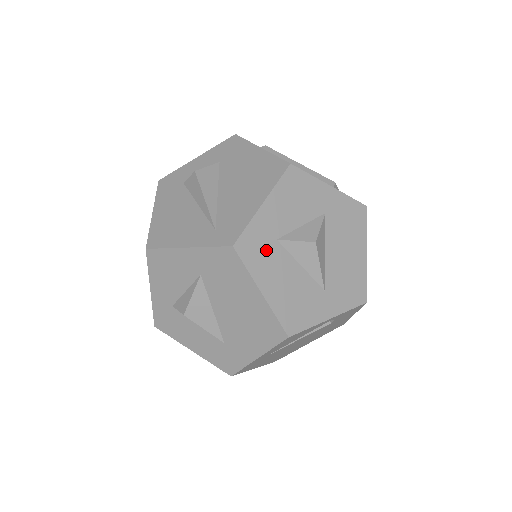
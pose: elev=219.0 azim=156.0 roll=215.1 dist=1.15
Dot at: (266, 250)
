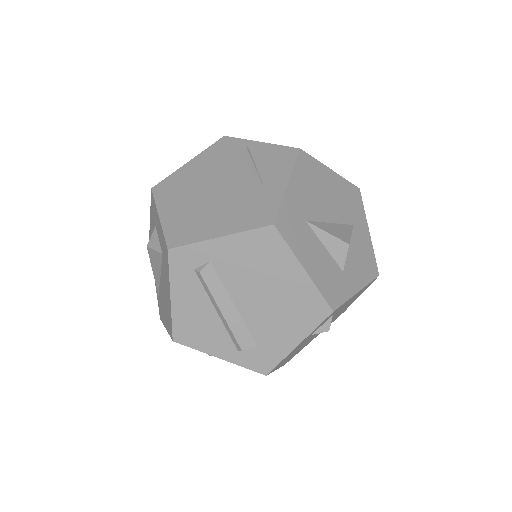
Dot at: occluded
